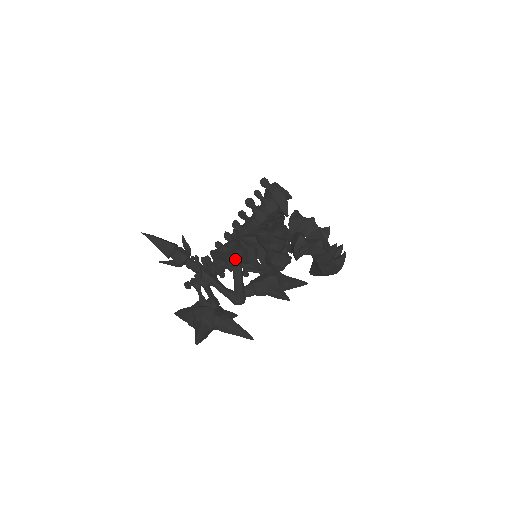
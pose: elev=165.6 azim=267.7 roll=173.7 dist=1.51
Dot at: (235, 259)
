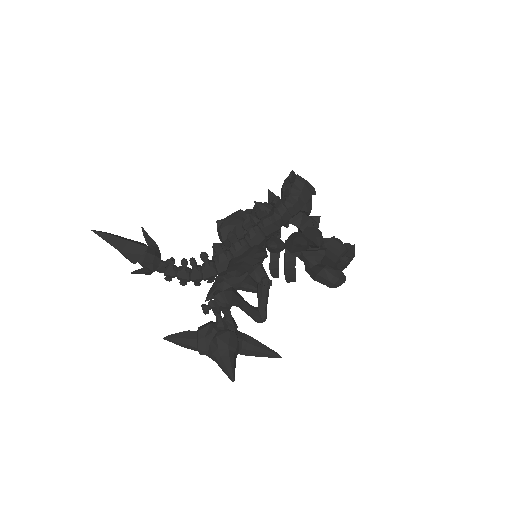
Dot at: (265, 272)
